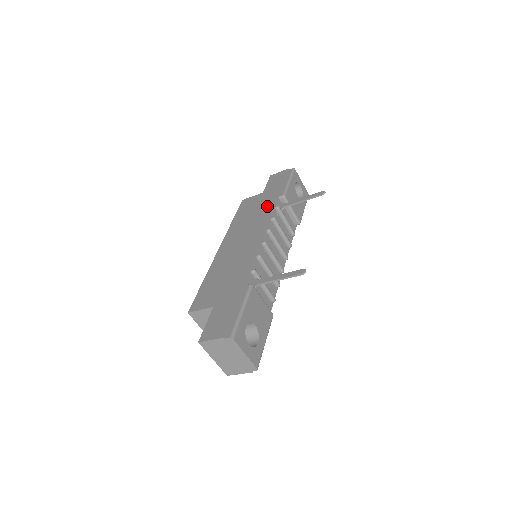
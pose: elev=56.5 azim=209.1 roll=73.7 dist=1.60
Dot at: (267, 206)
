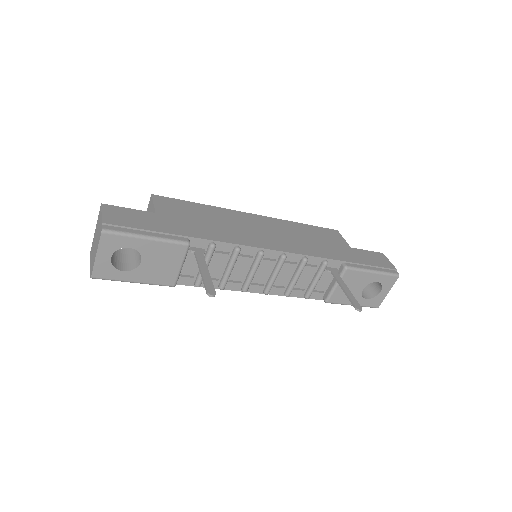
Dot at: (326, 251)
